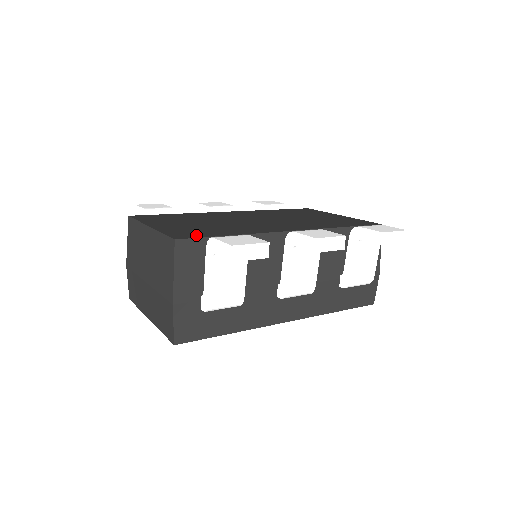
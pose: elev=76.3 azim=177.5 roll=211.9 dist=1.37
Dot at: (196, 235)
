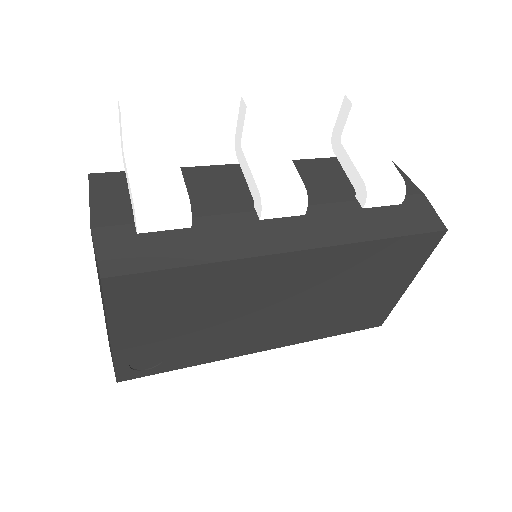
Dot at: occluded
